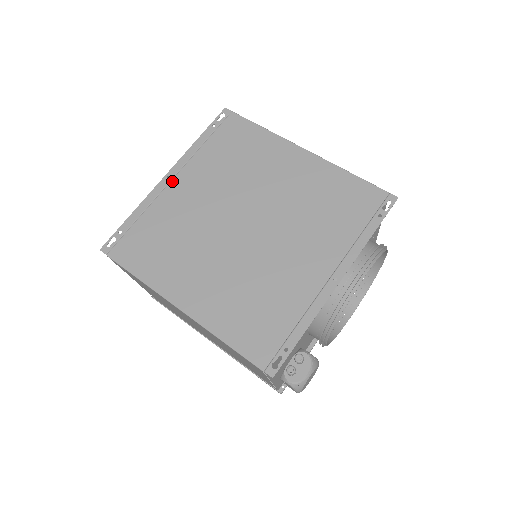
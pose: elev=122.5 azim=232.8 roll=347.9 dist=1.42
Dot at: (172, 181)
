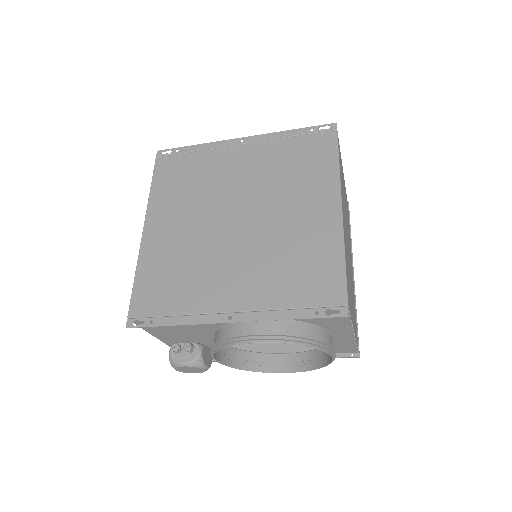
Dot at: (240, 145)
